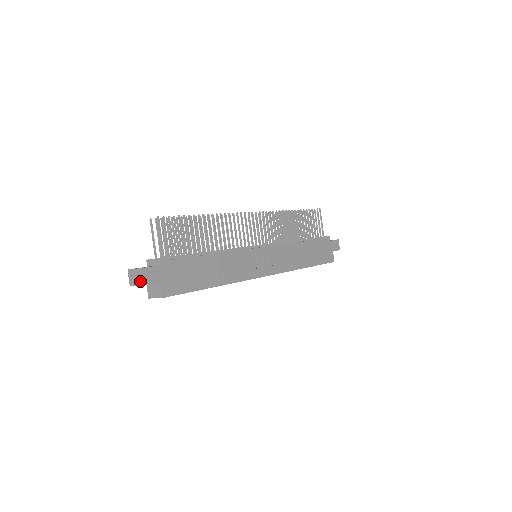
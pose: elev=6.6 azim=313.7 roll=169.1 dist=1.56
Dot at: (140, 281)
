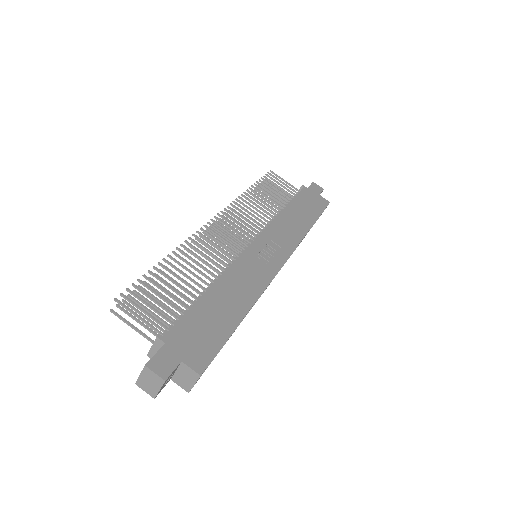
Dot at: (158, 381)
